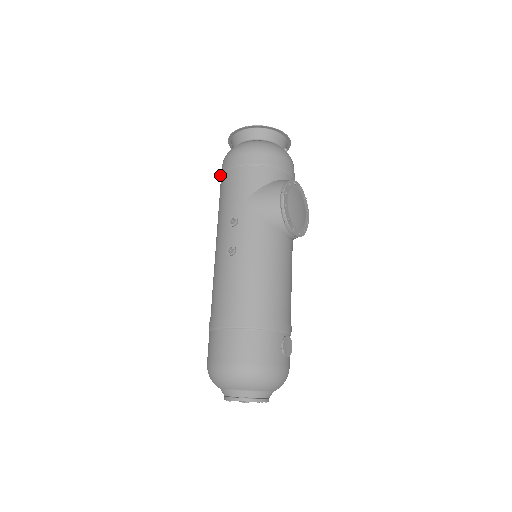
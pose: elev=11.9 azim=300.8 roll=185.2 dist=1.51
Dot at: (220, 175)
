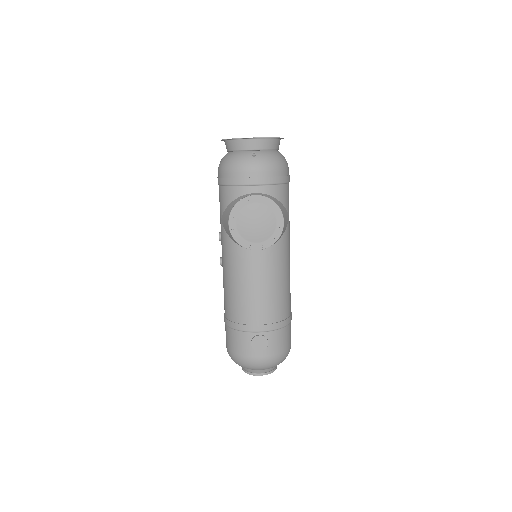
Dot at: occluded
